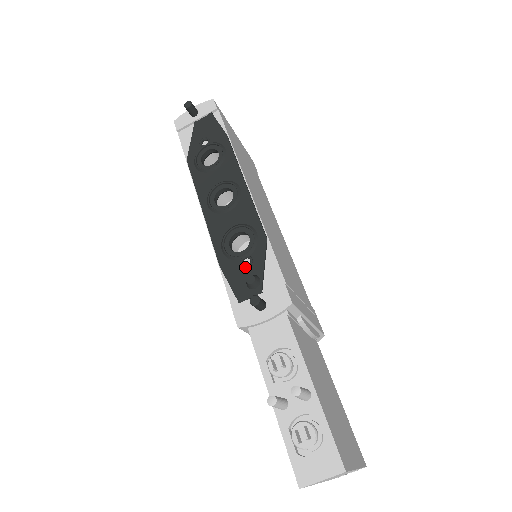
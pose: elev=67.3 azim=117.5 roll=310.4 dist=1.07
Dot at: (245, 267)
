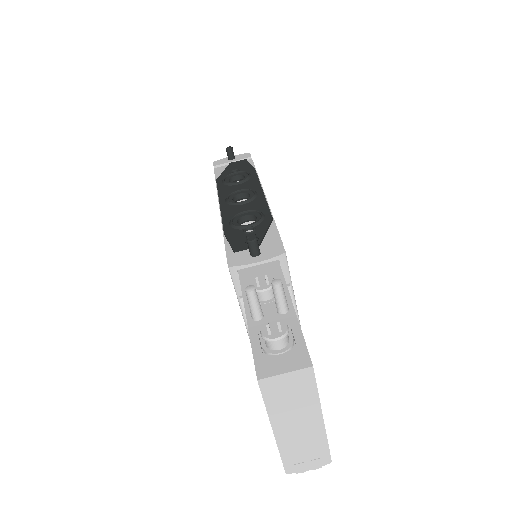
Dot at: (248, 232)
